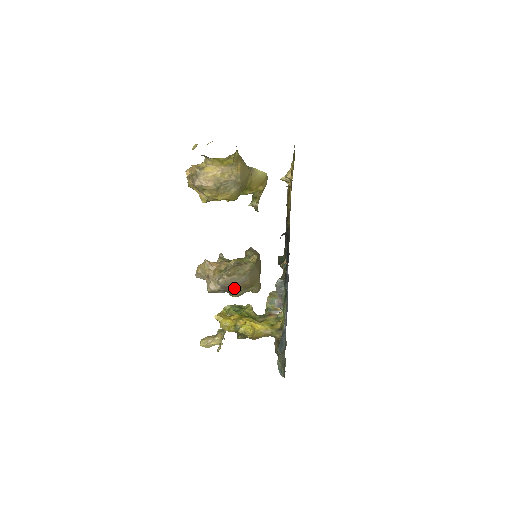
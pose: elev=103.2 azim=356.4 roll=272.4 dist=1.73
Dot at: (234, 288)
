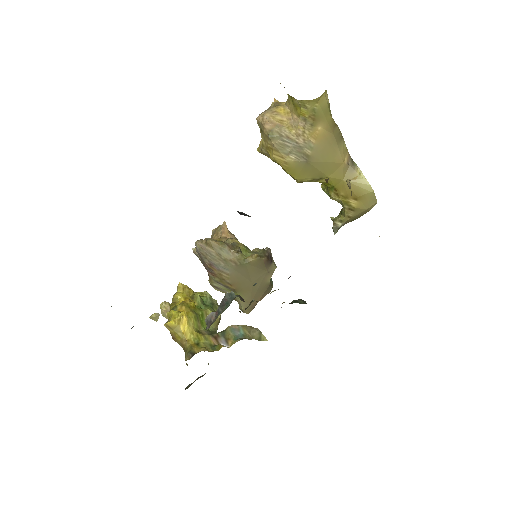
Dot at: (209, 268)
